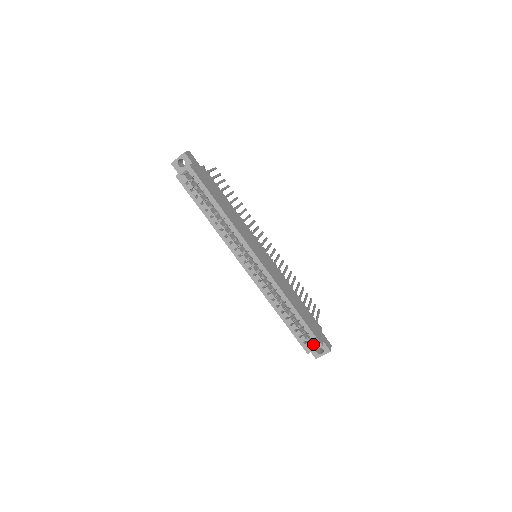
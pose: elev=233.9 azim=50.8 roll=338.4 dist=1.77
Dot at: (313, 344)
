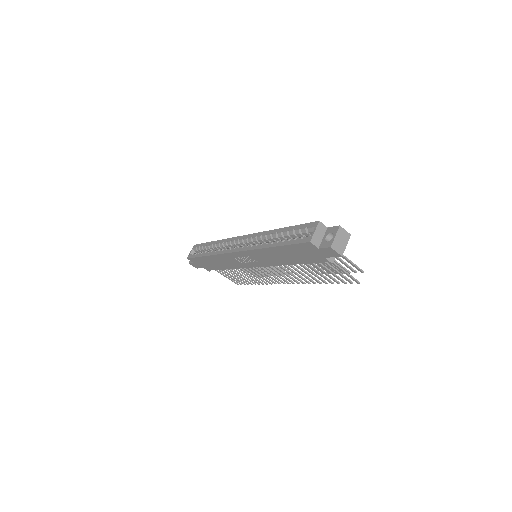
Dot at: occluded
